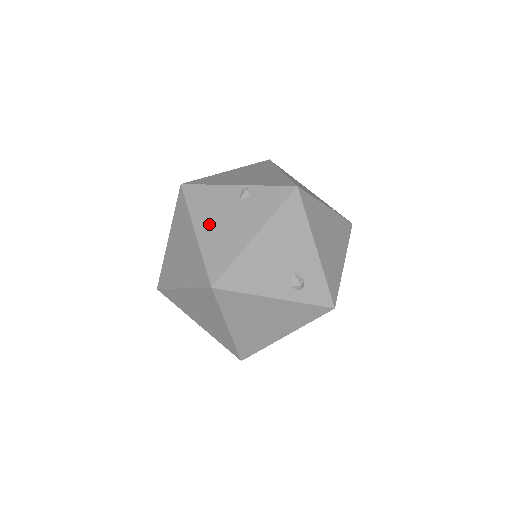
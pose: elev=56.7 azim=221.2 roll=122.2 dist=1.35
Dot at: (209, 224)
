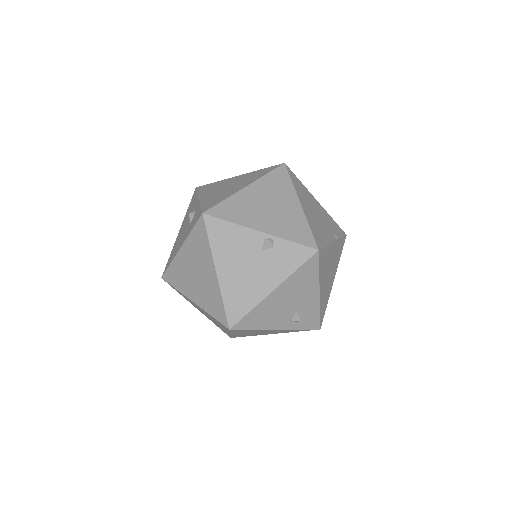
Dot at: (230, 267)
